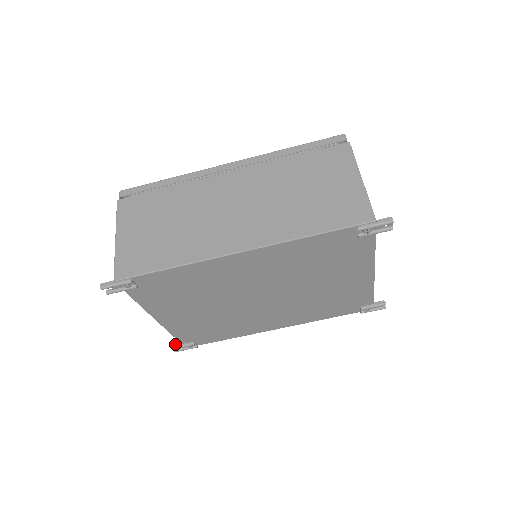
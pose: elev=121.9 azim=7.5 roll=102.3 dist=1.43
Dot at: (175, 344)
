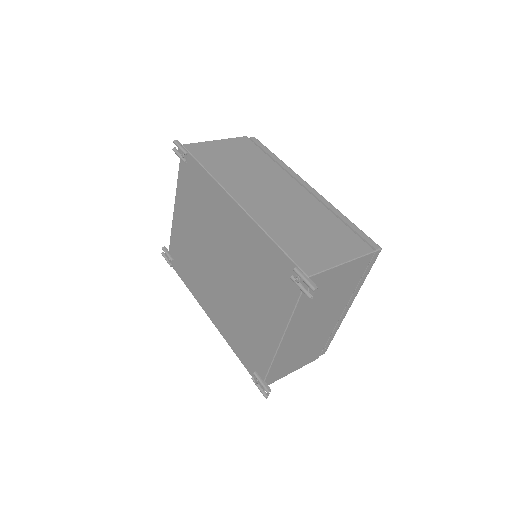
Dot at: occluded
